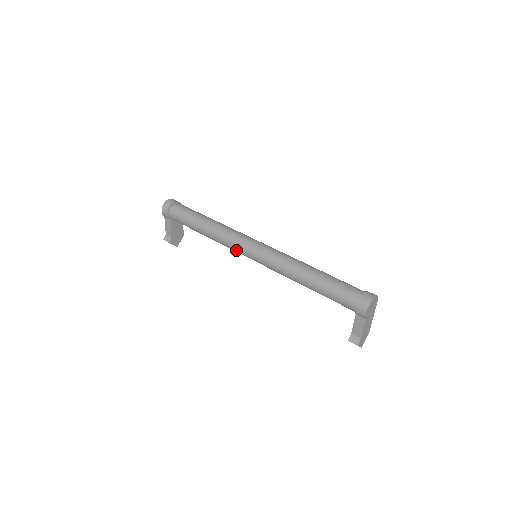
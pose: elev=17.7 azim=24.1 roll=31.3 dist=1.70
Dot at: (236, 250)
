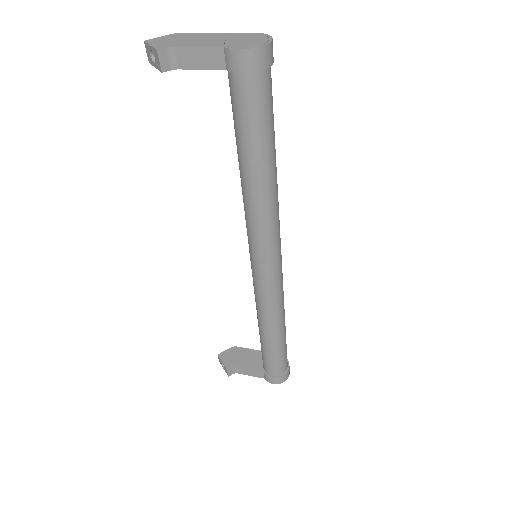
Dot at: (255, 244)
